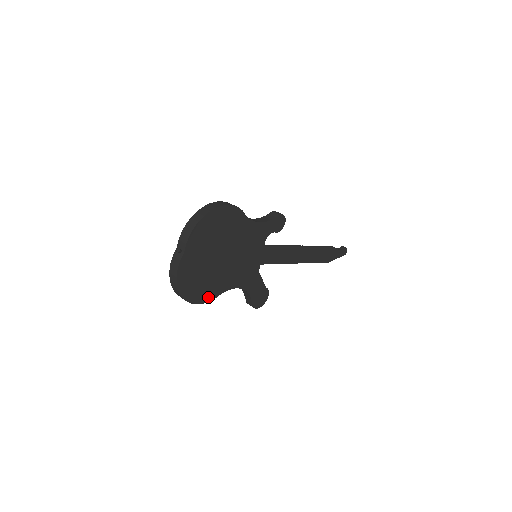
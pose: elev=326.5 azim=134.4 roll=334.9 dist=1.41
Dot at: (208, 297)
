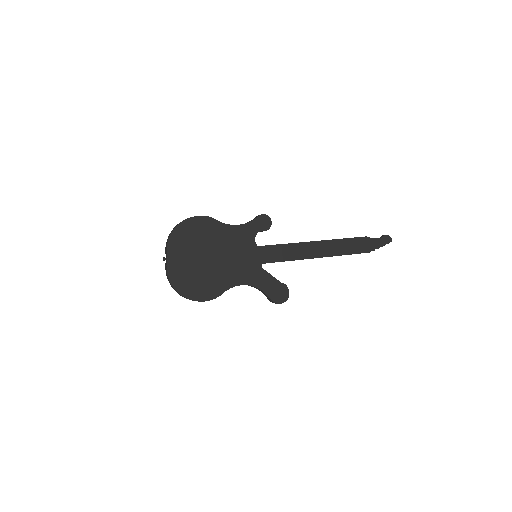
Dot at: (212, 295)
